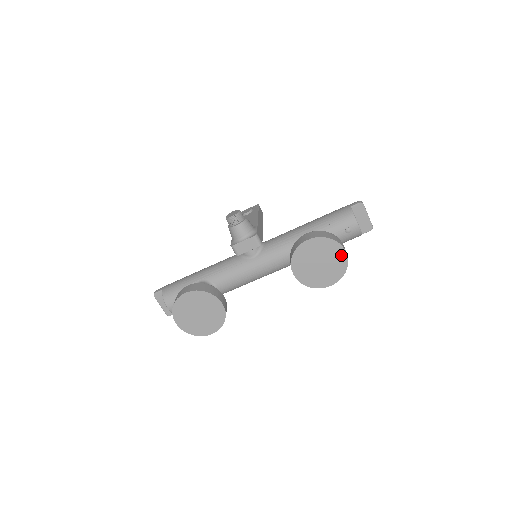
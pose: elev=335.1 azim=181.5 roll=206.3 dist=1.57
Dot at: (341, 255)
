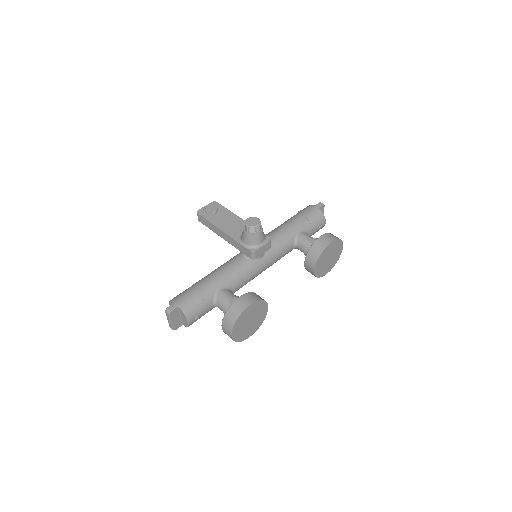
Dot at: (340, 250)
